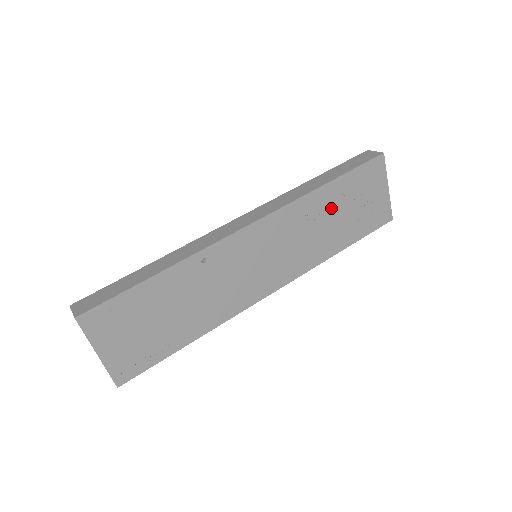
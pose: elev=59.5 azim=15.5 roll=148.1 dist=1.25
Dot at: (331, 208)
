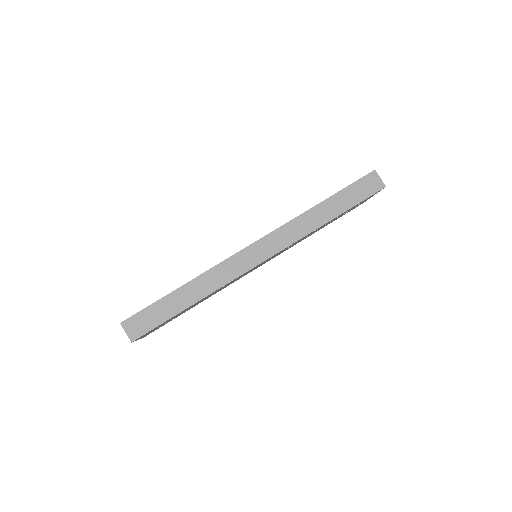
Dot at: occluded
